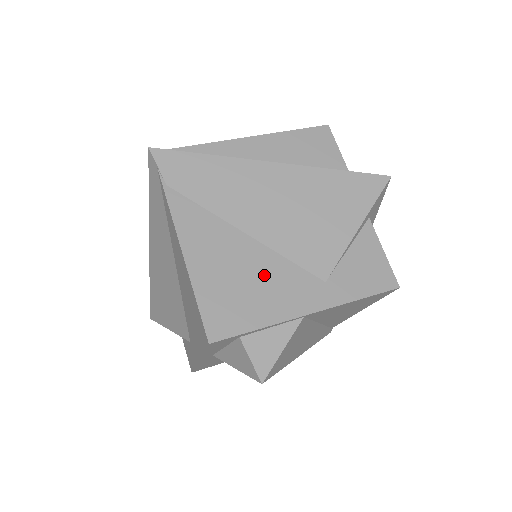
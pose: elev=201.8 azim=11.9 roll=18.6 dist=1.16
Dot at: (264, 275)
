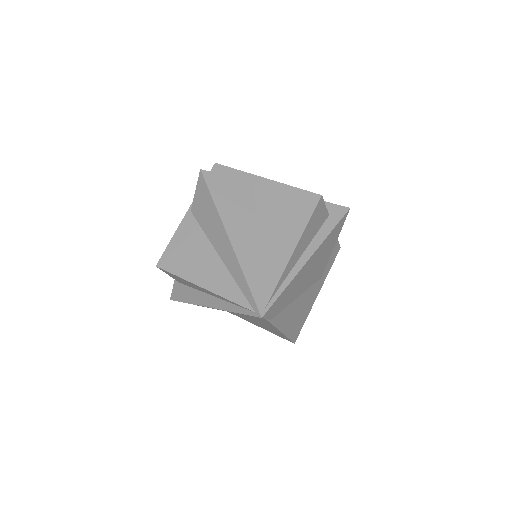
Dot at: (305, 302)
